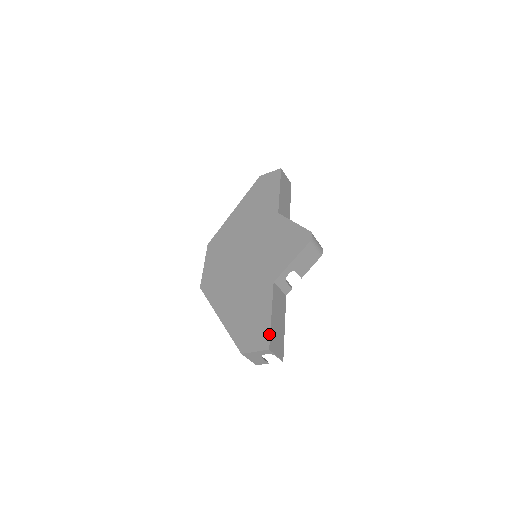
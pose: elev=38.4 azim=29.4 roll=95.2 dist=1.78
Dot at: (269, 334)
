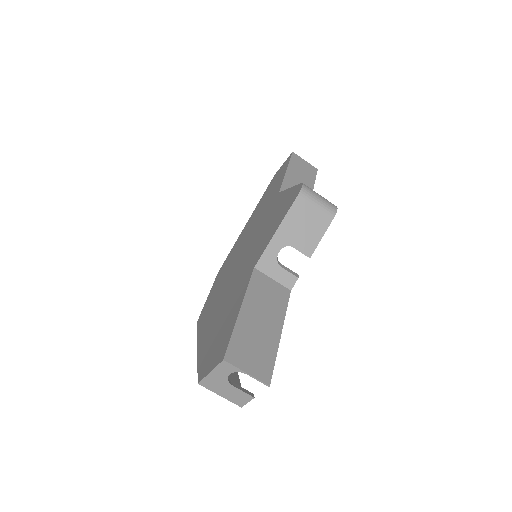
Dot at: (229, 337)
